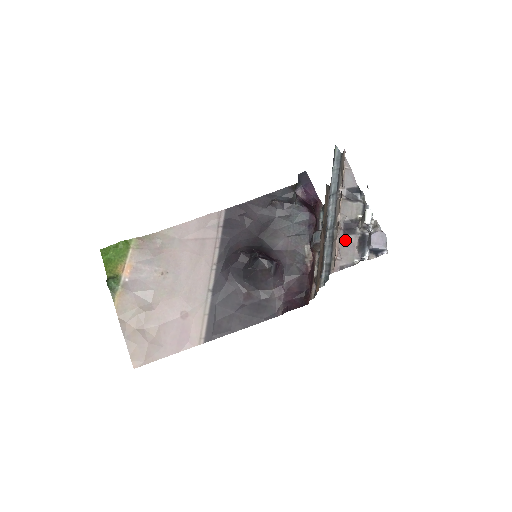
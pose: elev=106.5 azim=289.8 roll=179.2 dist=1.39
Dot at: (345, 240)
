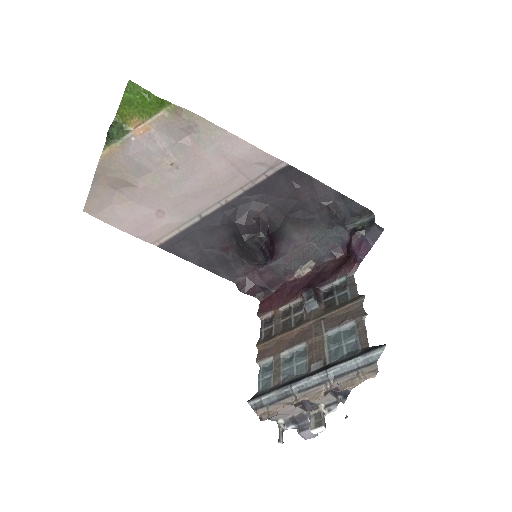
Dot at: (290, 409)
